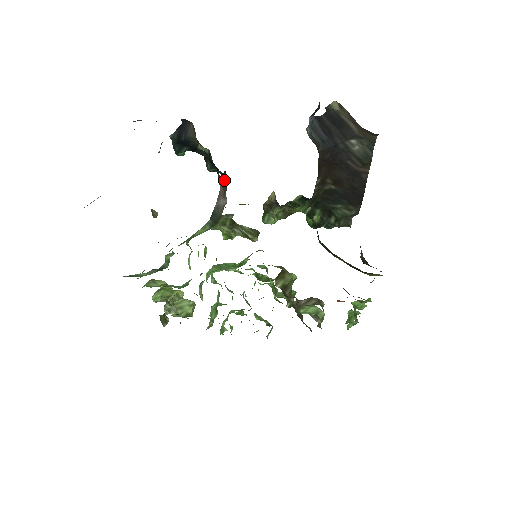
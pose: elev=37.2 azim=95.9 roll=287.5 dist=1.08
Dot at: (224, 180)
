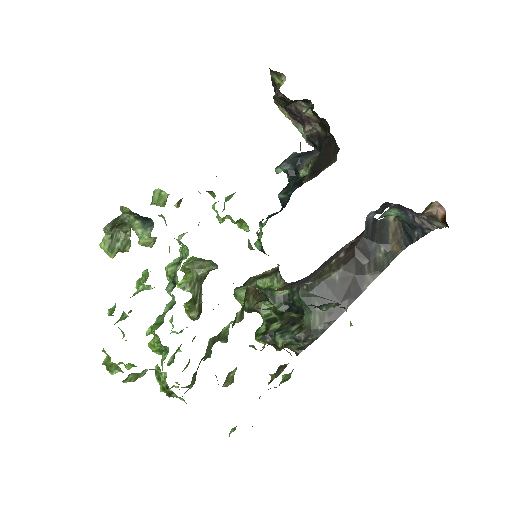
Dot at: (272, 215)
